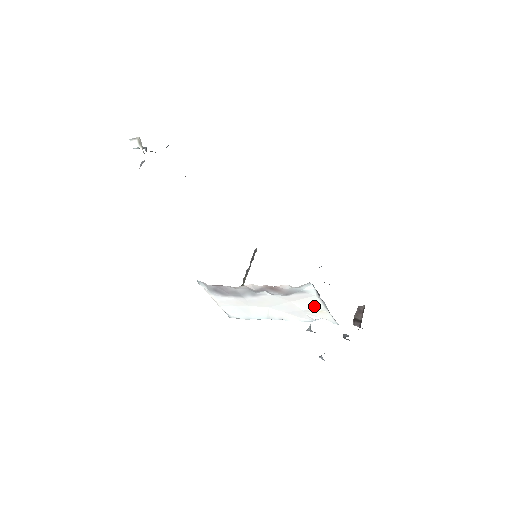
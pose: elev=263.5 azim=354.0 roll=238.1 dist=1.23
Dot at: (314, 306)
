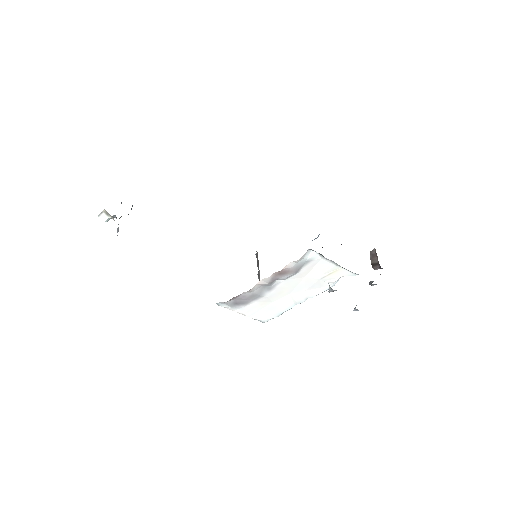
Dot at: (326, 269)
